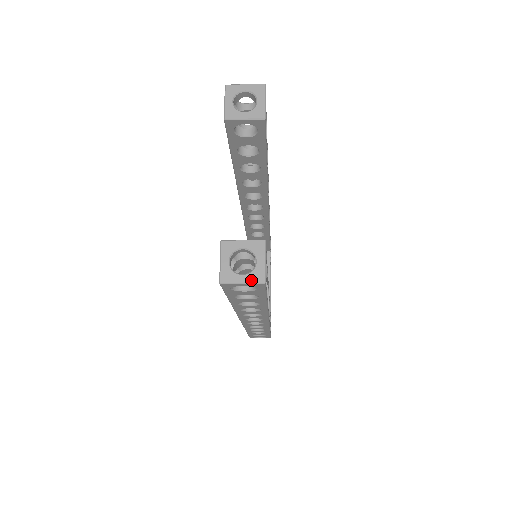
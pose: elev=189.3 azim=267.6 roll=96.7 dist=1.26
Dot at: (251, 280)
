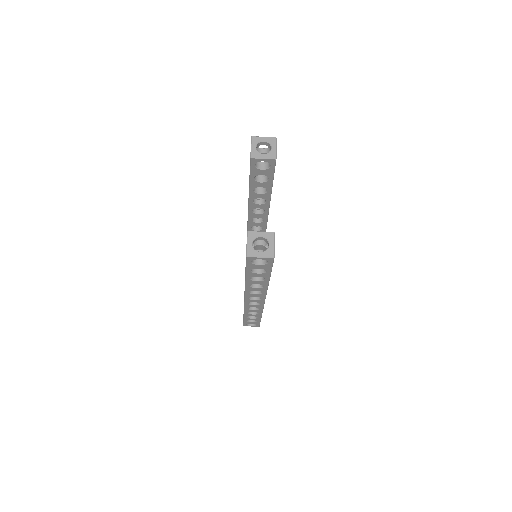
Dot at: (266, 255)
